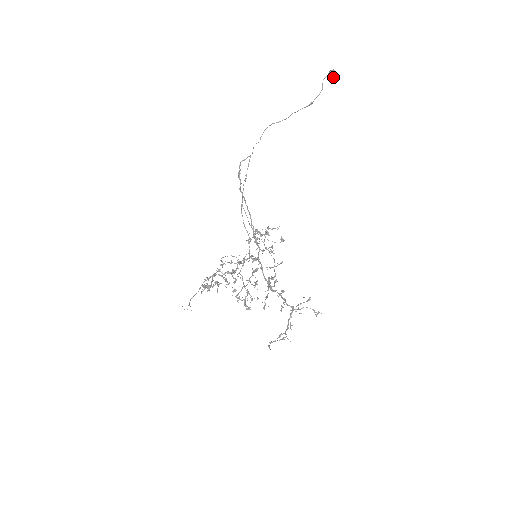
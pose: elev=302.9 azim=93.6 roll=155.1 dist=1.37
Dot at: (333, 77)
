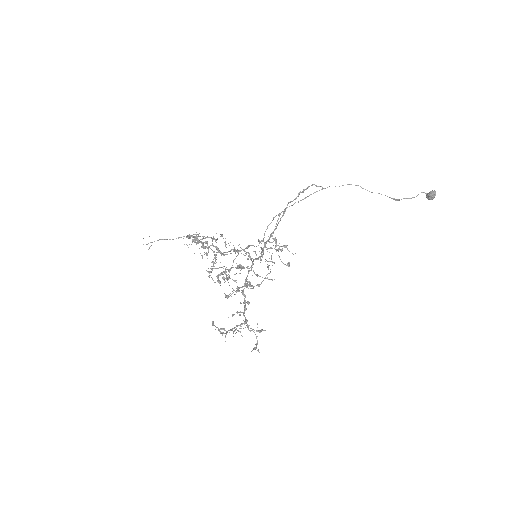
Dot at: (433, 195)
